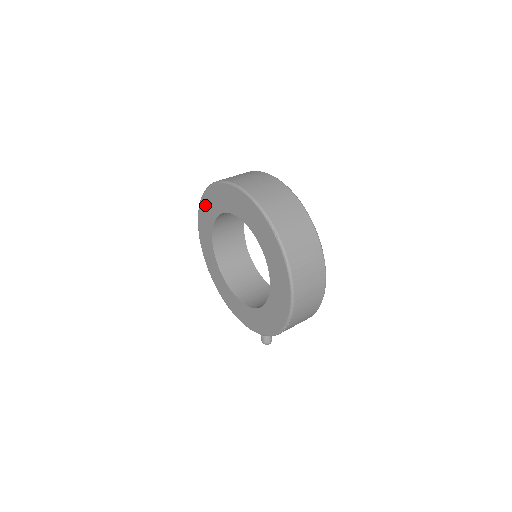
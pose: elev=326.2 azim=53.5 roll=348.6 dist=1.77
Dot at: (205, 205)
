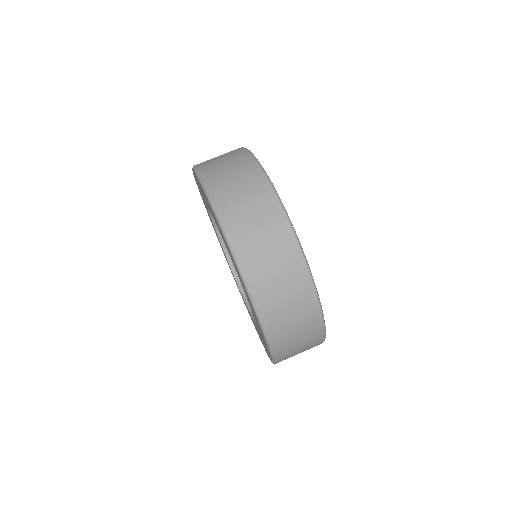
Dot at: occluded
